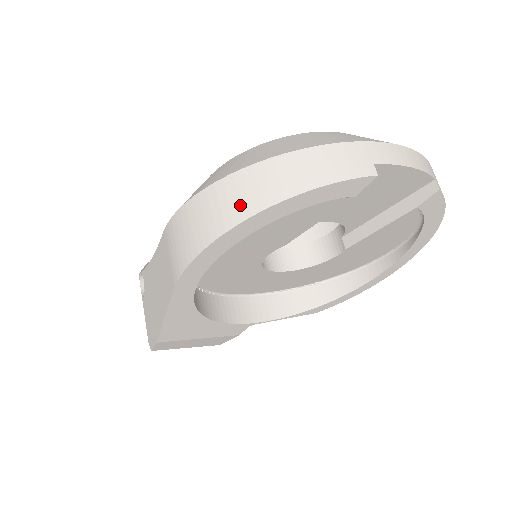
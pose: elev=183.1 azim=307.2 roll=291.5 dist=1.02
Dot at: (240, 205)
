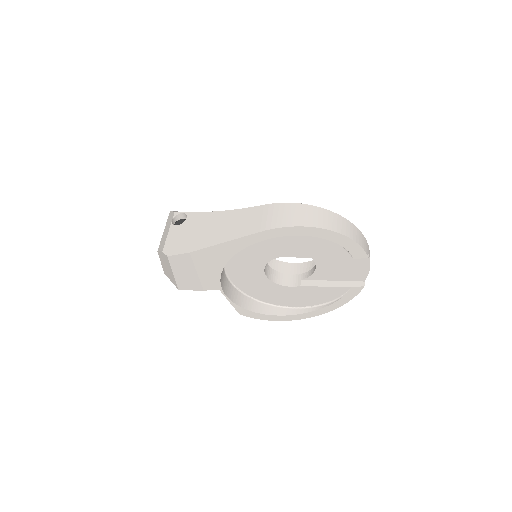
Dot at: (328, 223)
